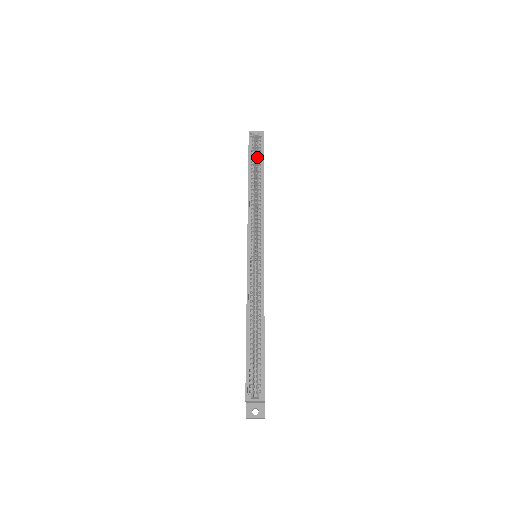
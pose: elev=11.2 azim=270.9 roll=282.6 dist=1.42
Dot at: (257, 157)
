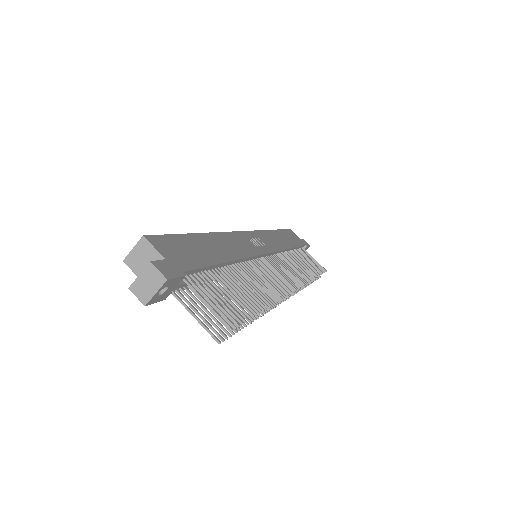
Dot at: occluded
